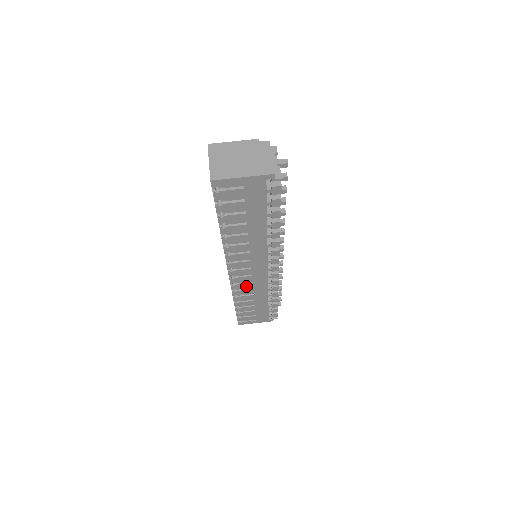
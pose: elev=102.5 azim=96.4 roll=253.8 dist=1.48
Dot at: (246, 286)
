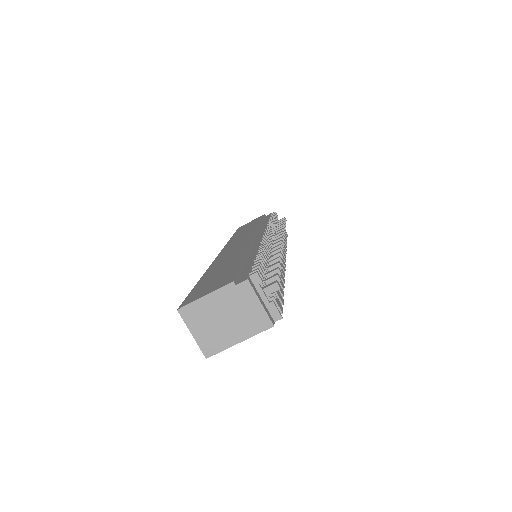
Dot at: occluded
